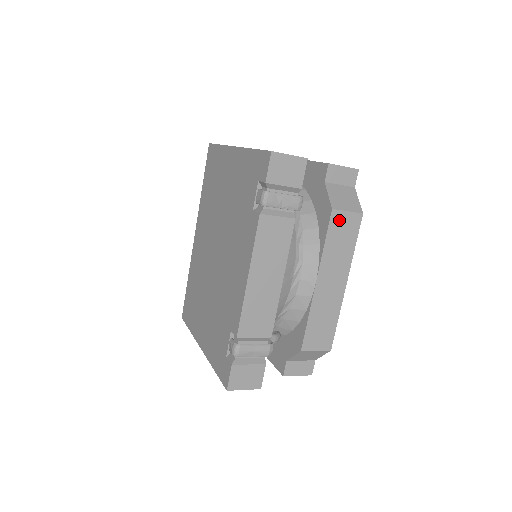
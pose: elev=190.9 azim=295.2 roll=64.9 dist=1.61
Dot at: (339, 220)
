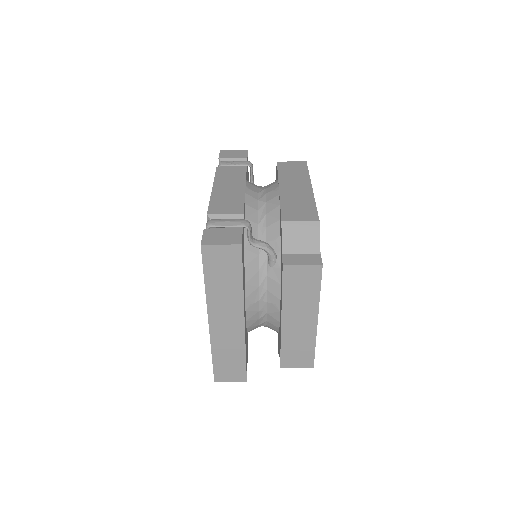
Dot at: (286, 165)
